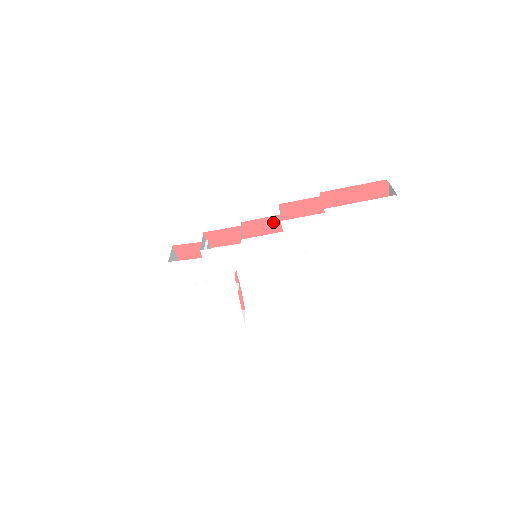
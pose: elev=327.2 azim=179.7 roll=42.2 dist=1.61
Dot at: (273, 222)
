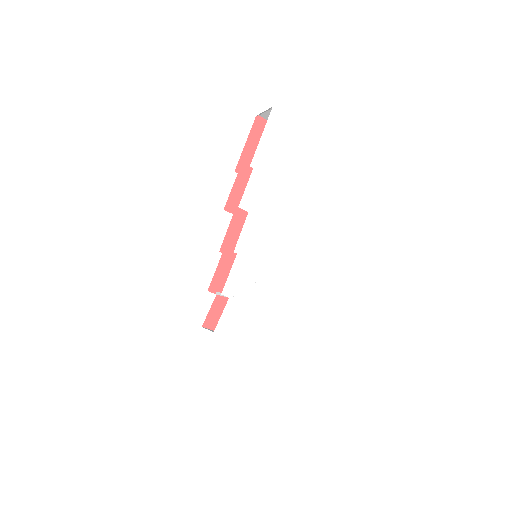
Dot at: (236, 226)
